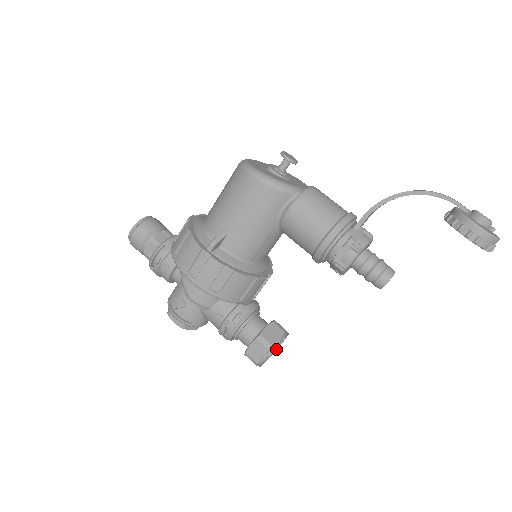
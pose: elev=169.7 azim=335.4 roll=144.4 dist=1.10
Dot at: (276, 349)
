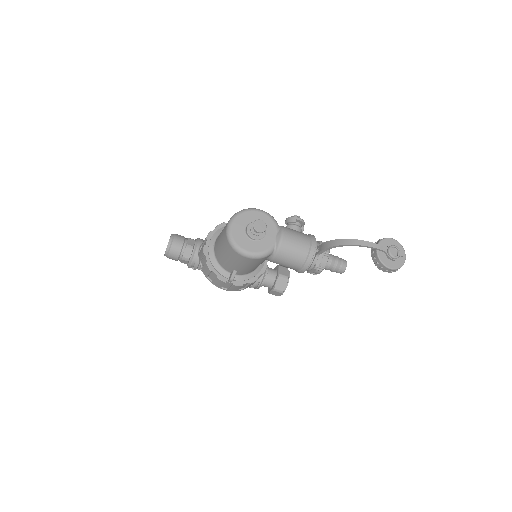
Dot at: occluded
